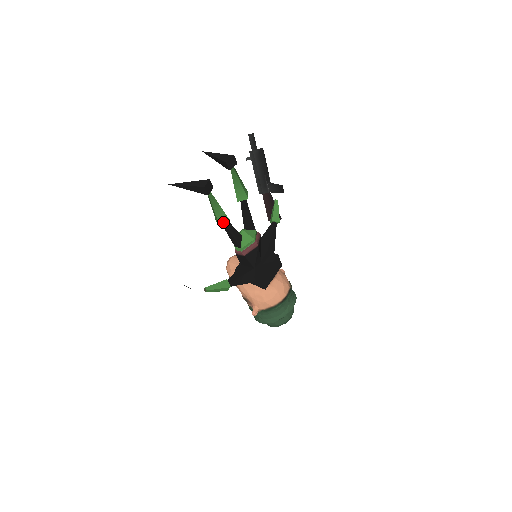
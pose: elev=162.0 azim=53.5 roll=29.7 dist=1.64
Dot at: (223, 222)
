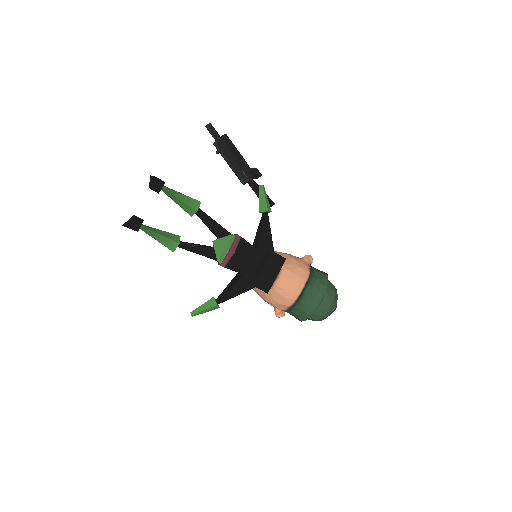
Dot at: (174, 247)
